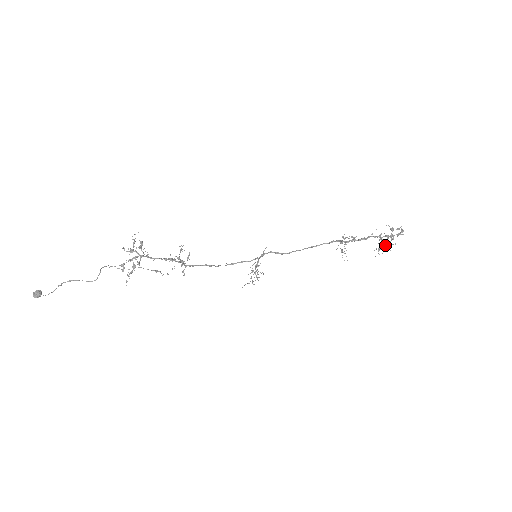
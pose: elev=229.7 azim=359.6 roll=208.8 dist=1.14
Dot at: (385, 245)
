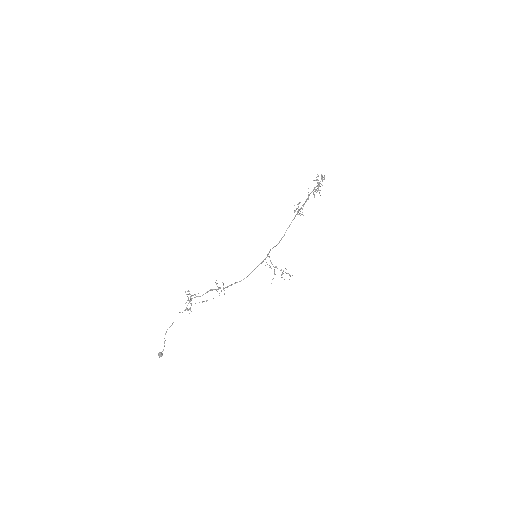
Dot at: occluded
